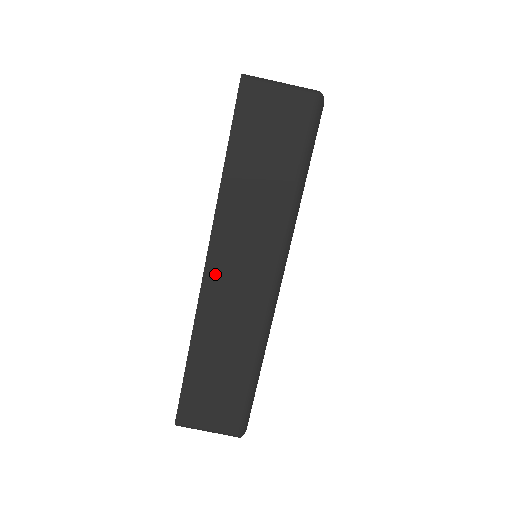
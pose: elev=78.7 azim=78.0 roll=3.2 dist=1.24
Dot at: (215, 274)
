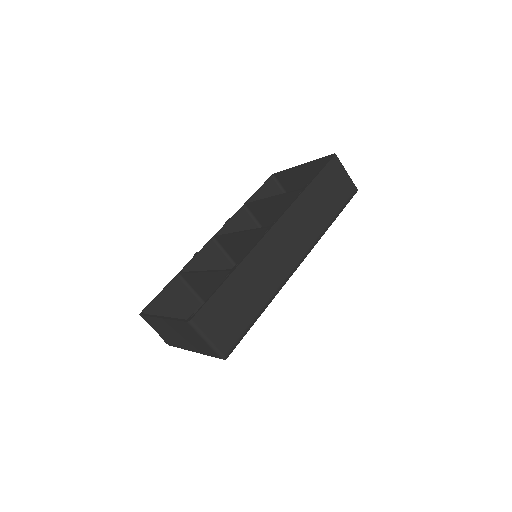
Dot at: (276, 234)
